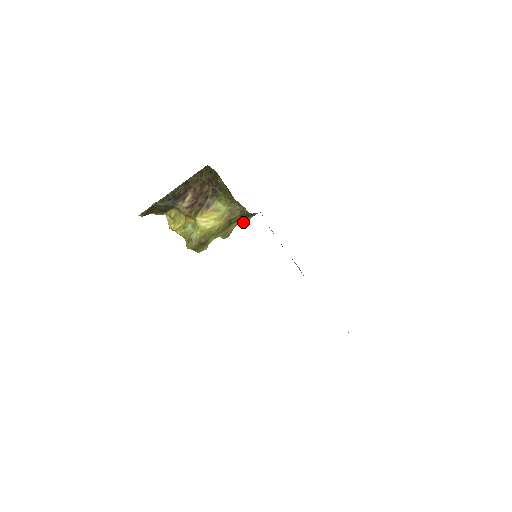
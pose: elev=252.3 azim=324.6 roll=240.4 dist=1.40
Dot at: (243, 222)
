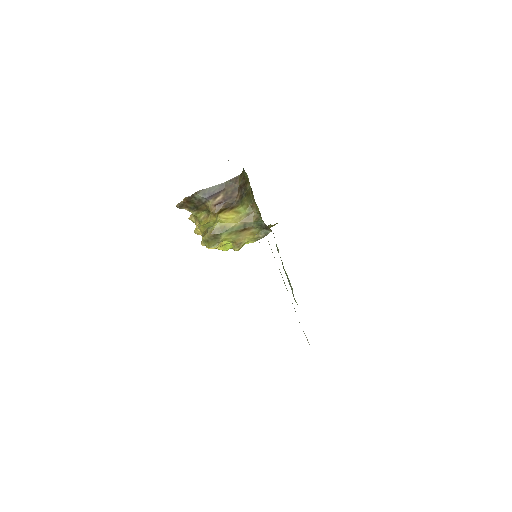
Dot at: (256, 238)
